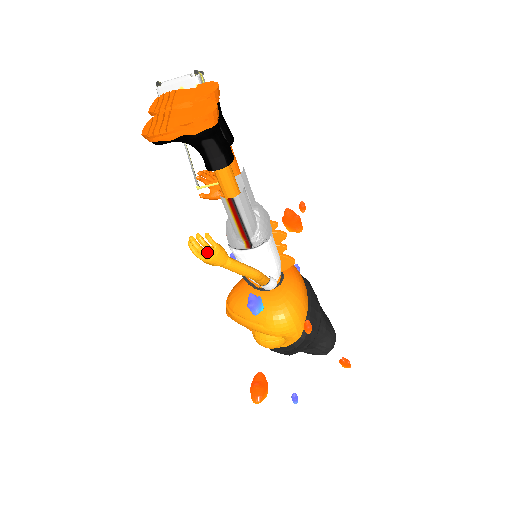
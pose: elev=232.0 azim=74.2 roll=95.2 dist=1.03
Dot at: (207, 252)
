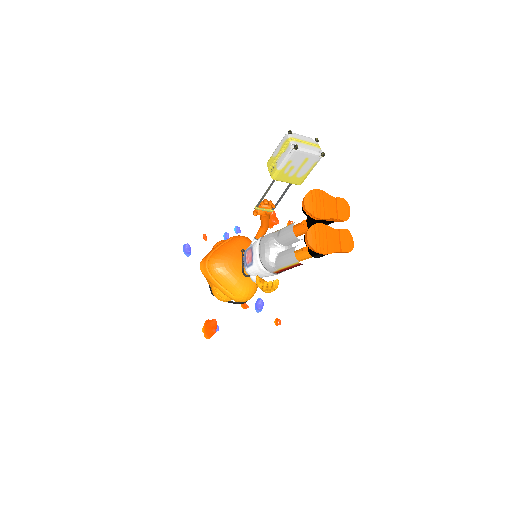
Dot at: (271, 290)
